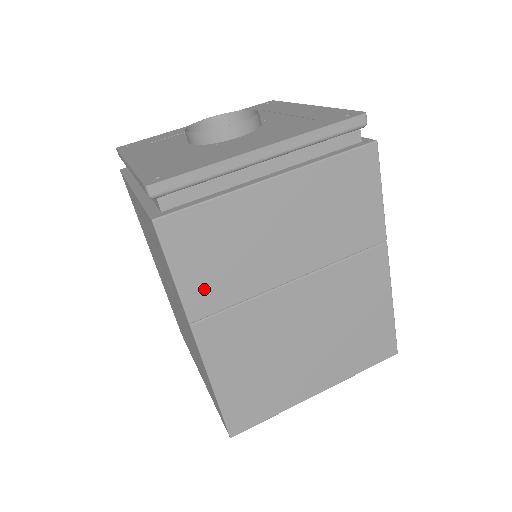
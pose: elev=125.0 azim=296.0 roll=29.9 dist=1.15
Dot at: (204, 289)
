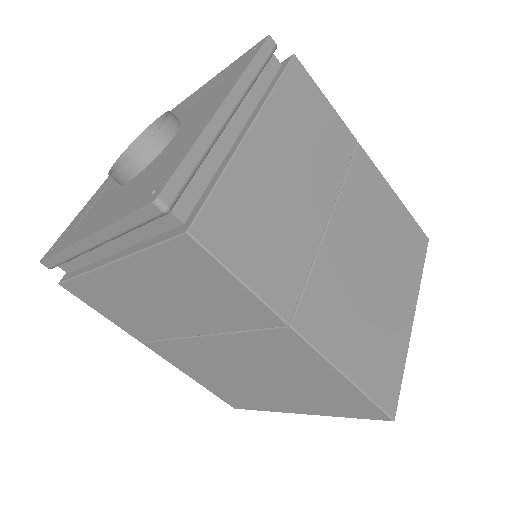
Dot at: (275, 278)
